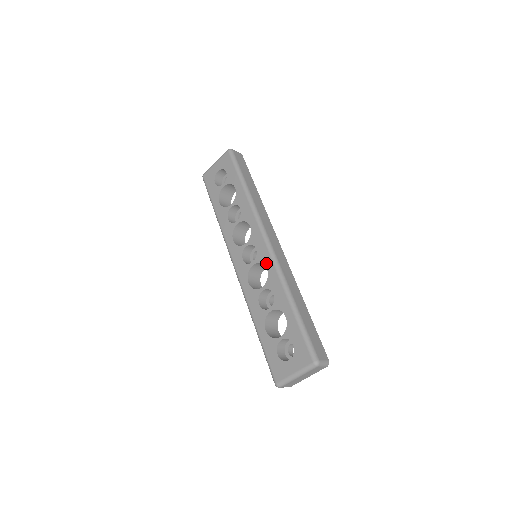
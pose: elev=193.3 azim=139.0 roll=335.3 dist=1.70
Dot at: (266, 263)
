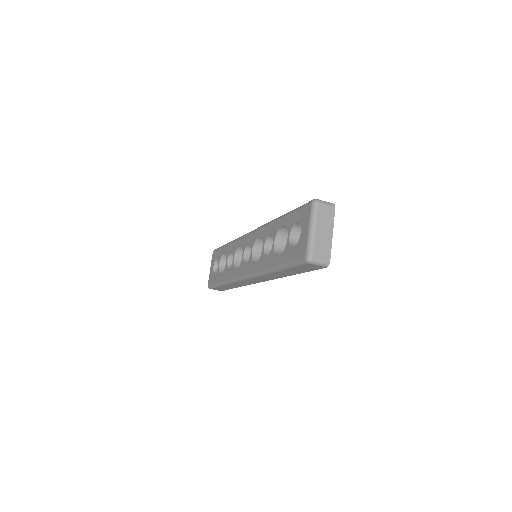
Dot at: (256, 236)
